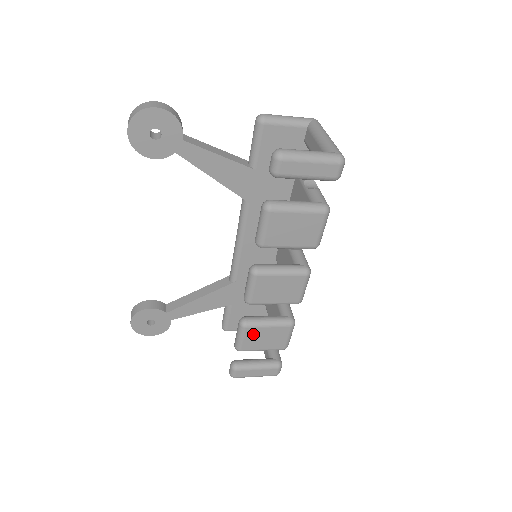
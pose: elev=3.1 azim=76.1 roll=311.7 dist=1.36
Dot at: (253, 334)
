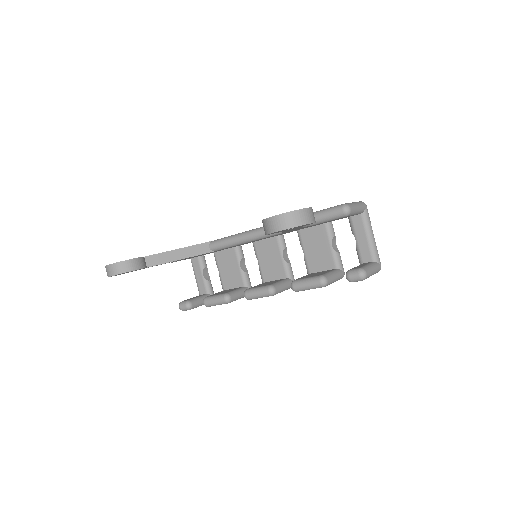
Dot at: occluded
